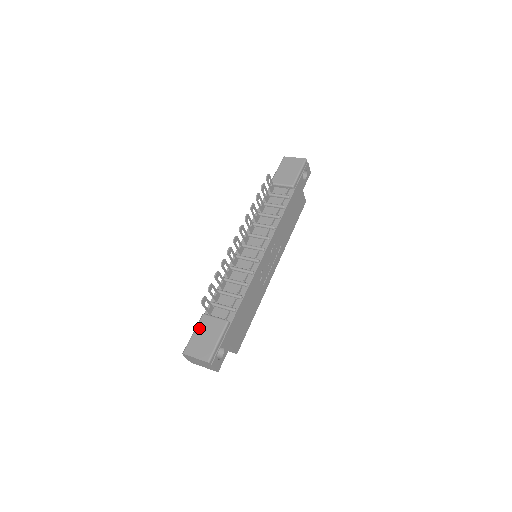
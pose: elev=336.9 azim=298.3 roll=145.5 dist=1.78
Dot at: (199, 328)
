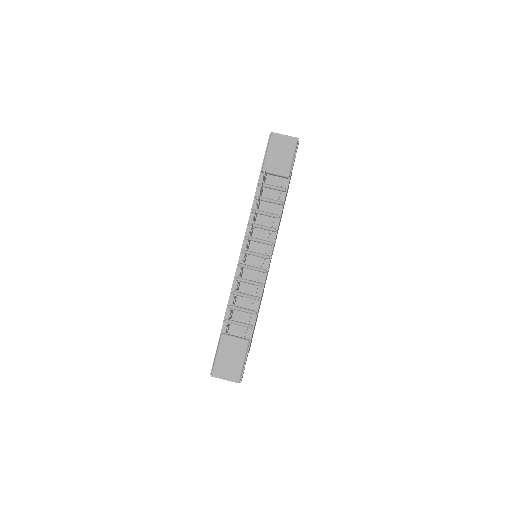
Dot at: (221, 350)
